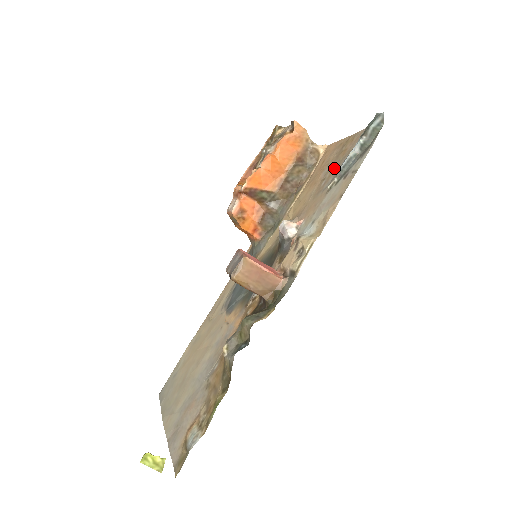
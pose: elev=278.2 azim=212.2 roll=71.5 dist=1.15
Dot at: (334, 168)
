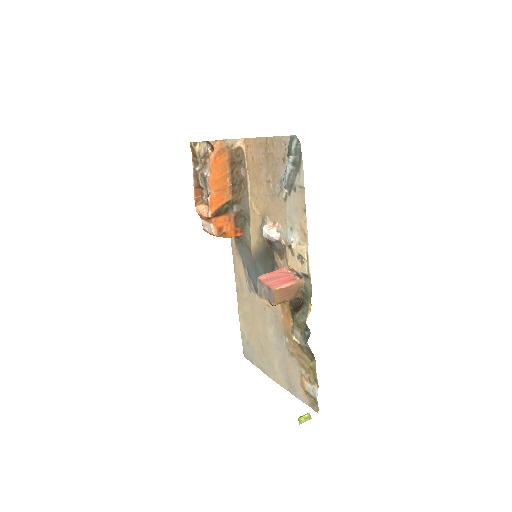
Dot at: (273, 173)
